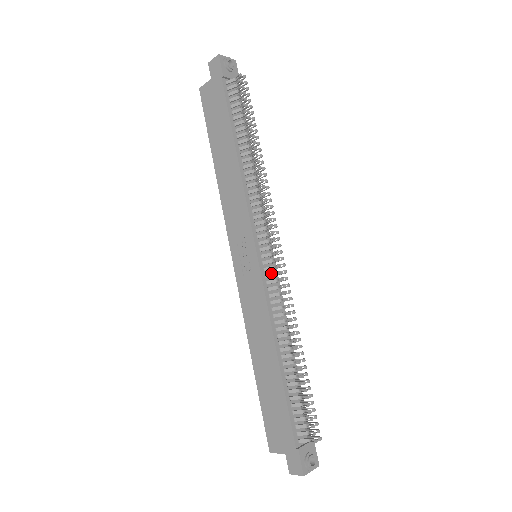
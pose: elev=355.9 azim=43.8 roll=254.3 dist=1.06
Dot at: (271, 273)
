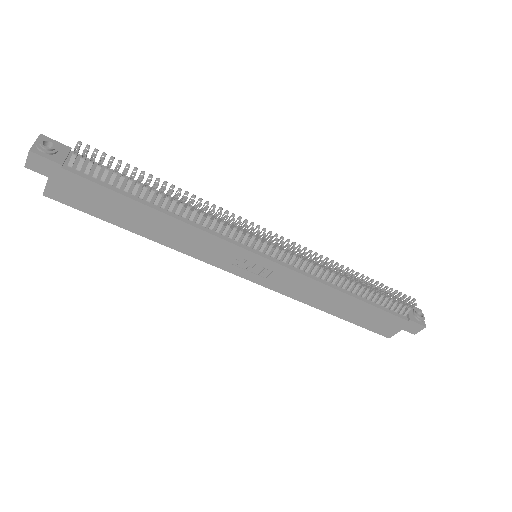
Dot at: (286, 256)
